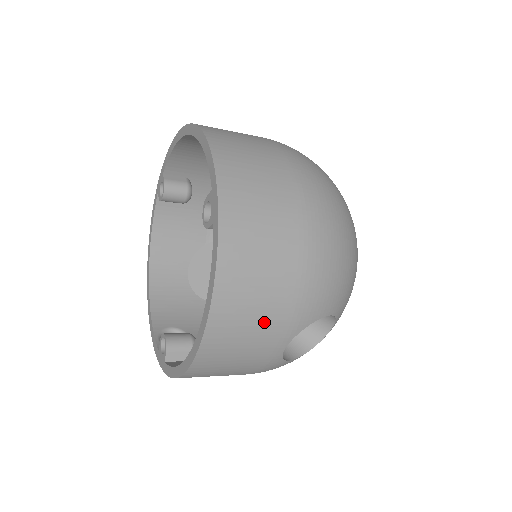
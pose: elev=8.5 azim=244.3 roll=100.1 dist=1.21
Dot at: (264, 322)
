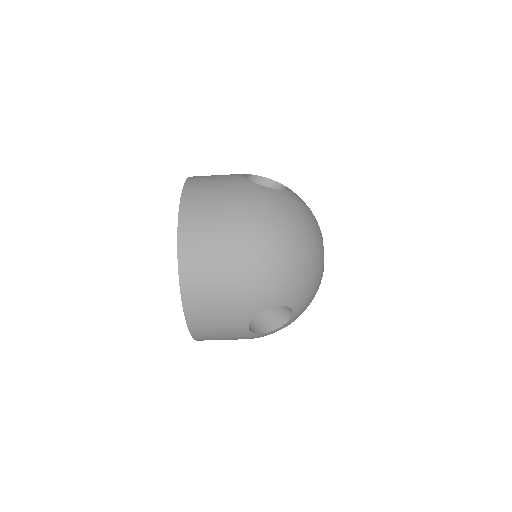
Dot at: (222, 314)
